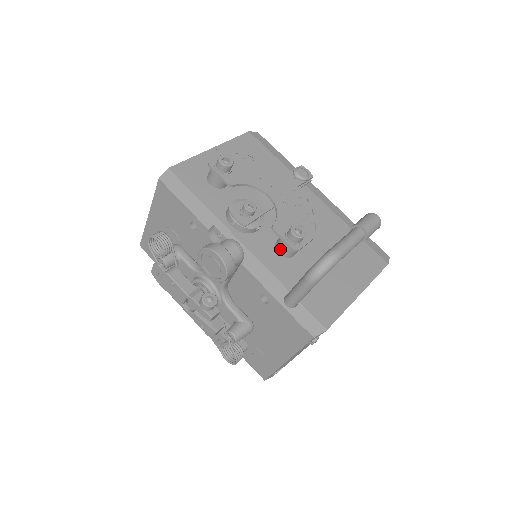
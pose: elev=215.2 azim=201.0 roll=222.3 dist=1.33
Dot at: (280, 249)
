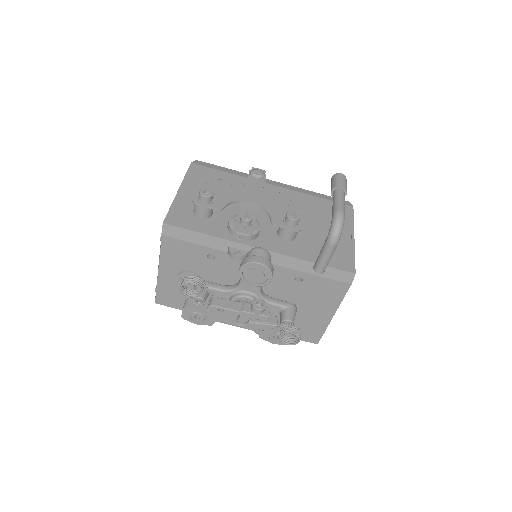
Dot at: (286, 237)
